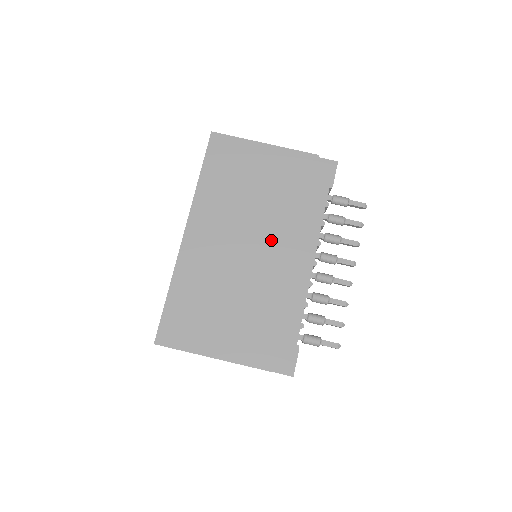
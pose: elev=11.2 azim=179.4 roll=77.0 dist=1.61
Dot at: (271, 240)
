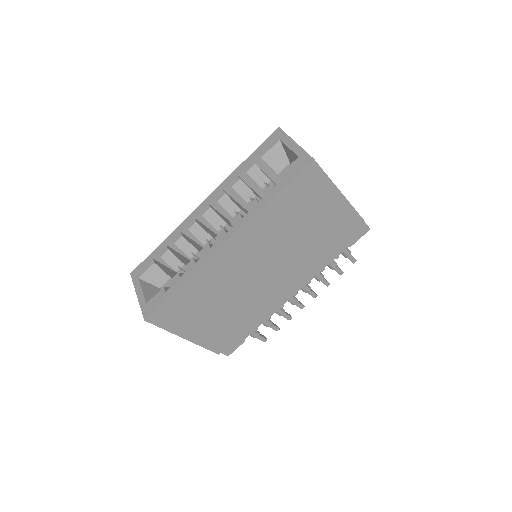
Dot at: (284, 273)
